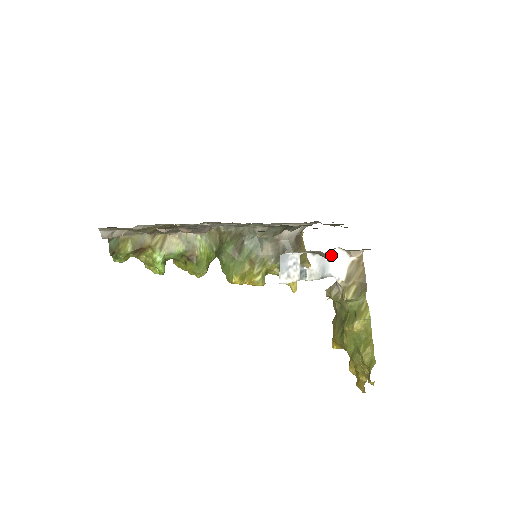
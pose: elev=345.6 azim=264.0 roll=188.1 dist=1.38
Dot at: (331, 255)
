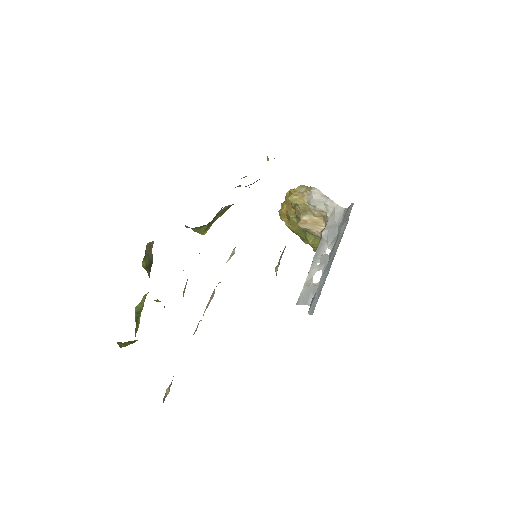
Dot at: (331, 246)
